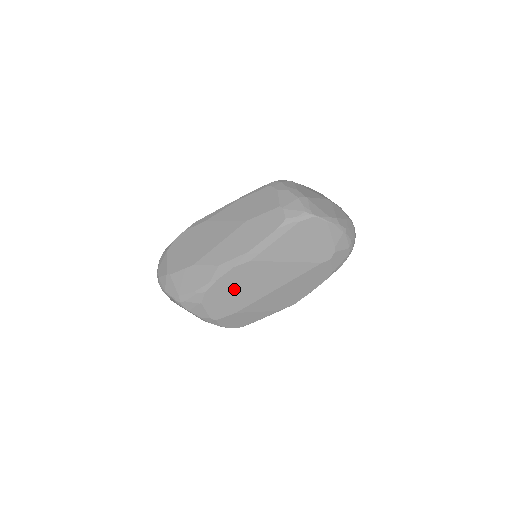
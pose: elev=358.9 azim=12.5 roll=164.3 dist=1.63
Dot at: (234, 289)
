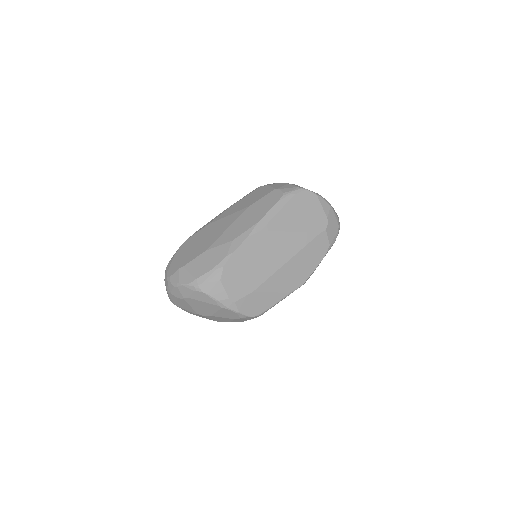
Dot at: (249, 263)
